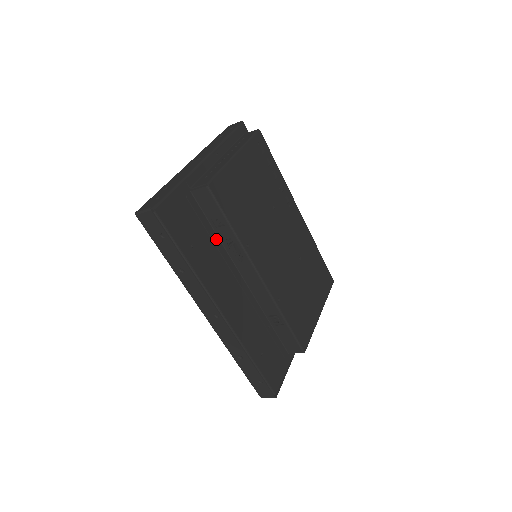
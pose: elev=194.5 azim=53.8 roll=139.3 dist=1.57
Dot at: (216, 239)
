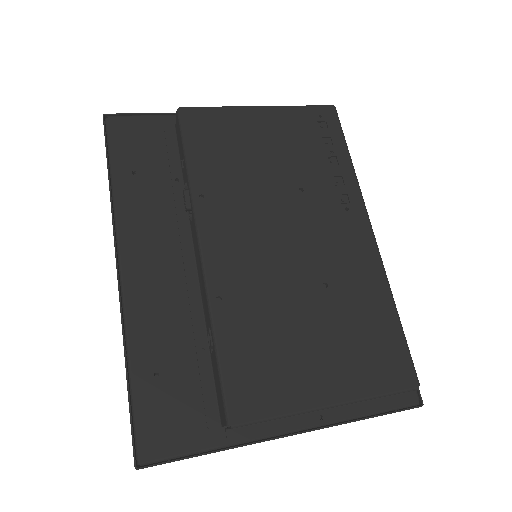
Dot at: (179, 187)
